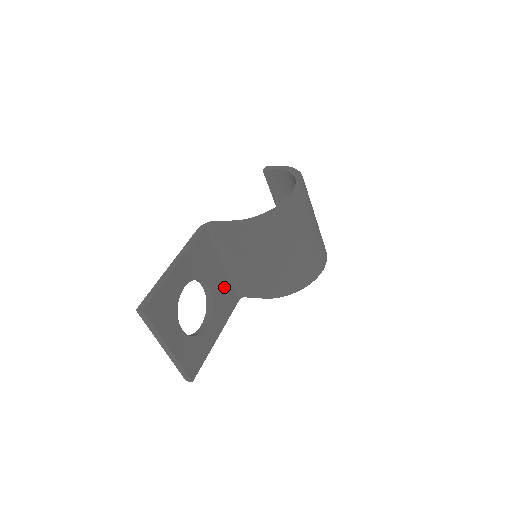
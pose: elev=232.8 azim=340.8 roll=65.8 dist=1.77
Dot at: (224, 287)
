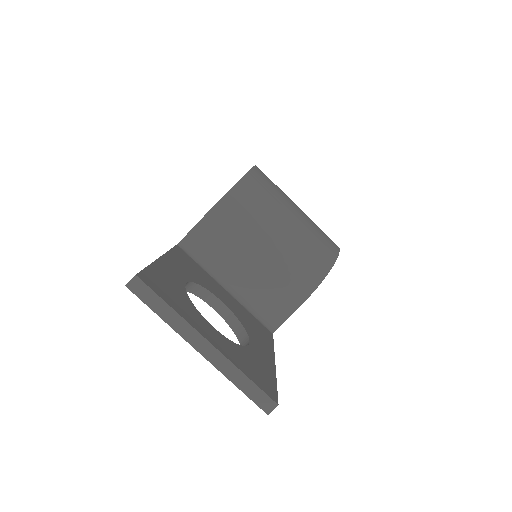
Dot at: (242, 312)
